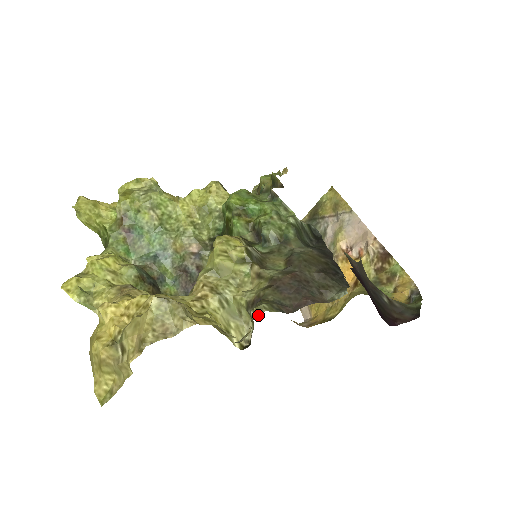
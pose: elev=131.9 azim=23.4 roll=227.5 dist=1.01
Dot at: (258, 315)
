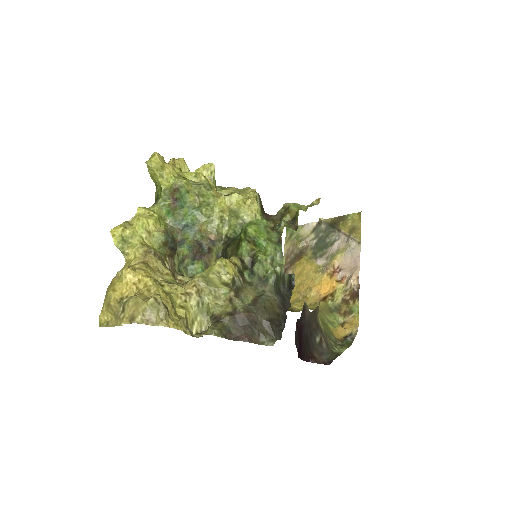
Dot at: occluded
